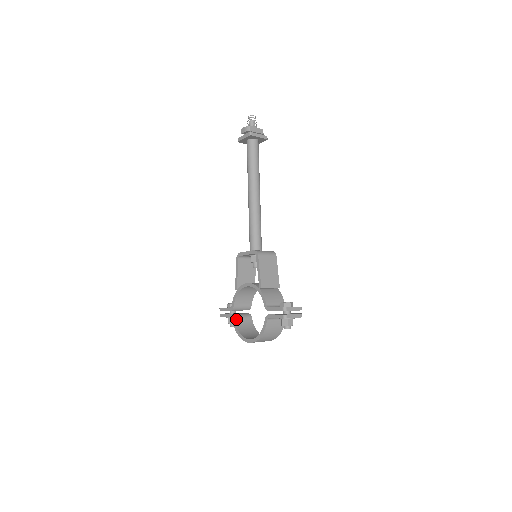
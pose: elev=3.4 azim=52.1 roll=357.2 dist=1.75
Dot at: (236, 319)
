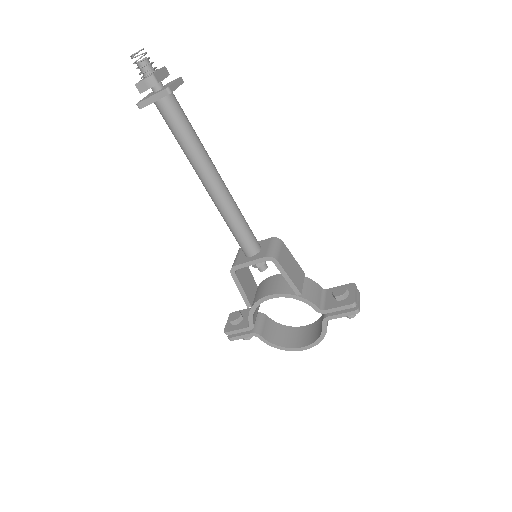
Dot at: (262, 334)
